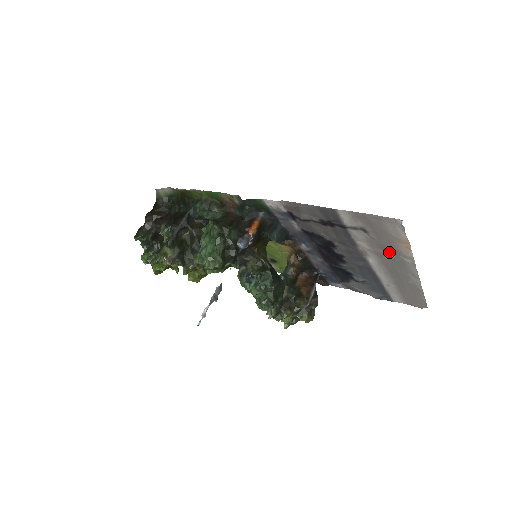
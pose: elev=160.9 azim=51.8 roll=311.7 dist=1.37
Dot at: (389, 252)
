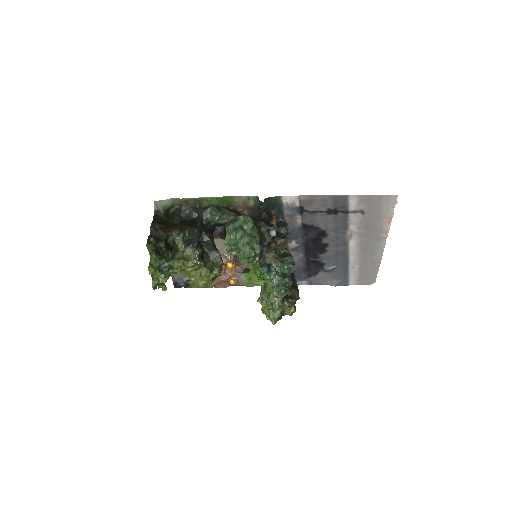
Dot at: (371, 230)
